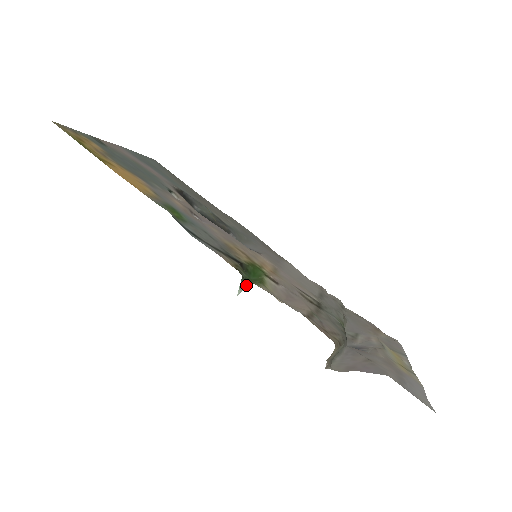
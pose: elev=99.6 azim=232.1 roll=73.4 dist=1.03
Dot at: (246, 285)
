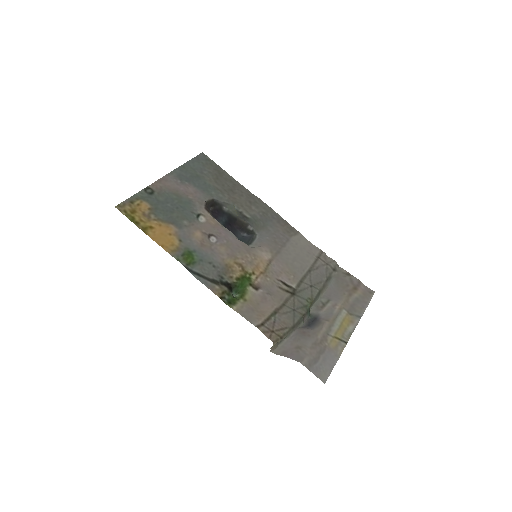
Dot at: (233, 297)
